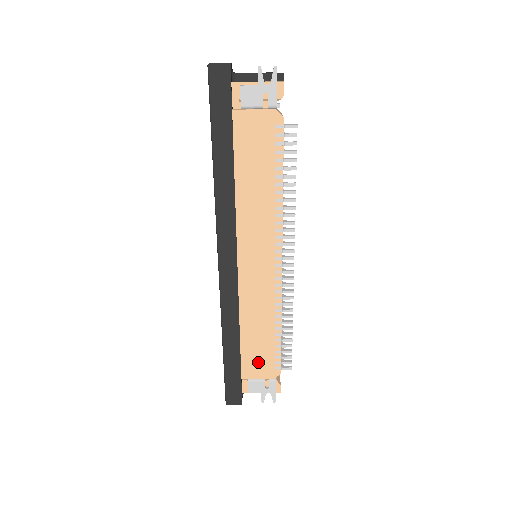
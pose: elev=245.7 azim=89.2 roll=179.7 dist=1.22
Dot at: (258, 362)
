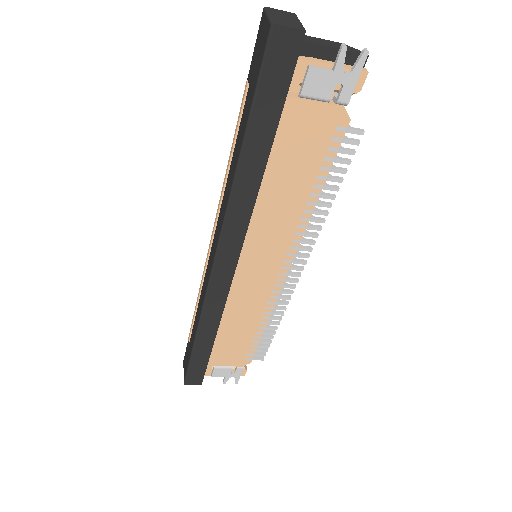
Dot at: (230, 353)
